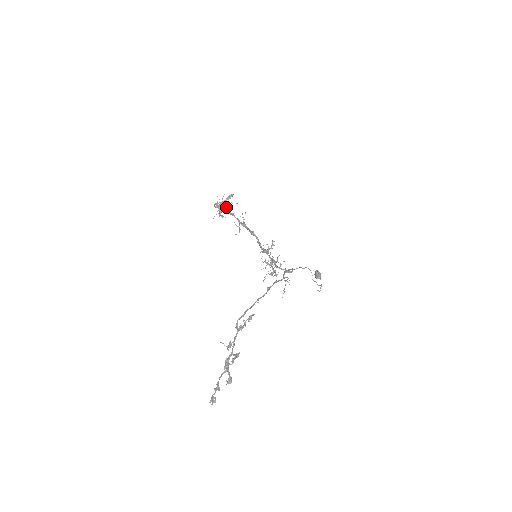
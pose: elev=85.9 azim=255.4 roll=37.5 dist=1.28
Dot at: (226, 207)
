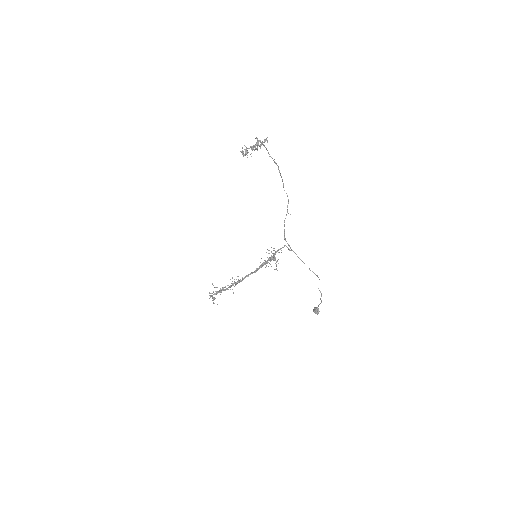
Dot at: (220, 288)
